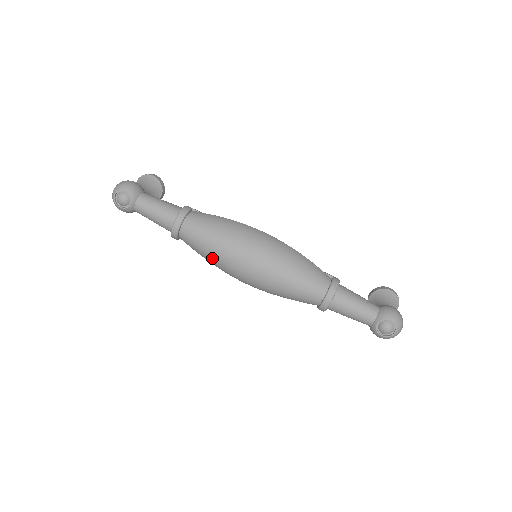
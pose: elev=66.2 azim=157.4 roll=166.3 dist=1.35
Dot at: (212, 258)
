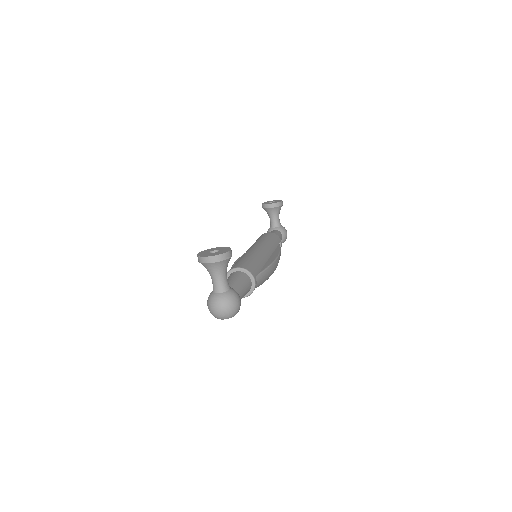
Dot at: occluded
